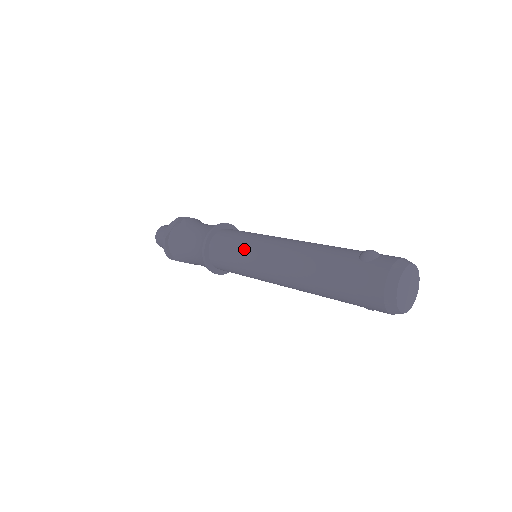
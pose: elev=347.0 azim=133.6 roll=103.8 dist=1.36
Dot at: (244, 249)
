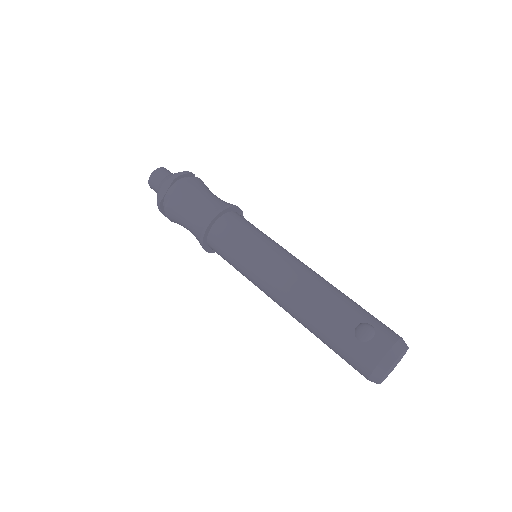
Dot at: (244, 262)
